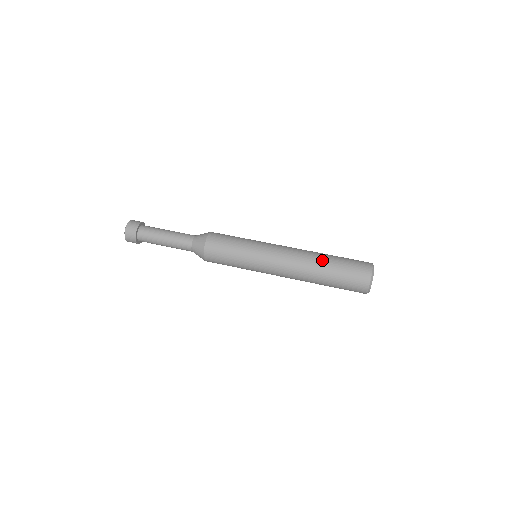
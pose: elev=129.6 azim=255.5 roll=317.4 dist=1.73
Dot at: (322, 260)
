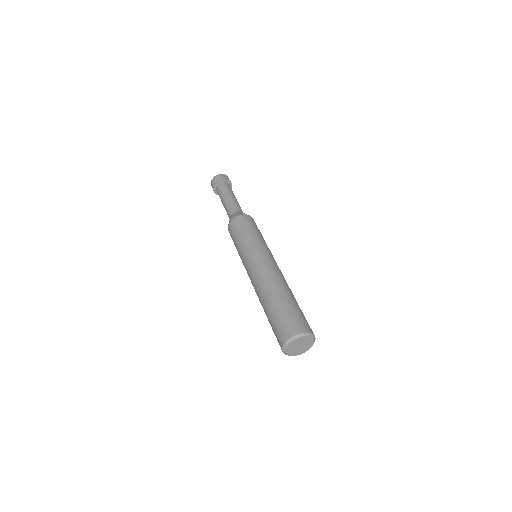
Dot at: (266, 300)
